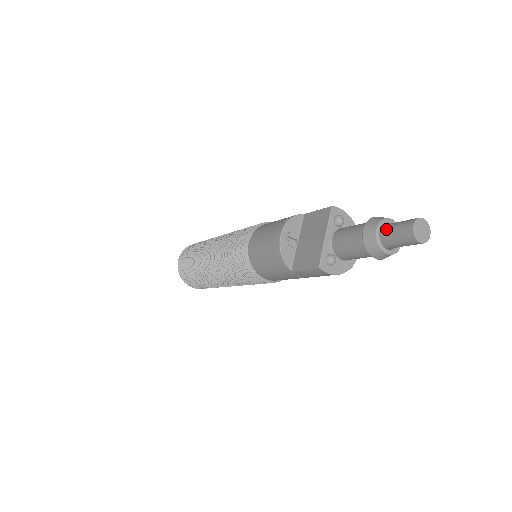
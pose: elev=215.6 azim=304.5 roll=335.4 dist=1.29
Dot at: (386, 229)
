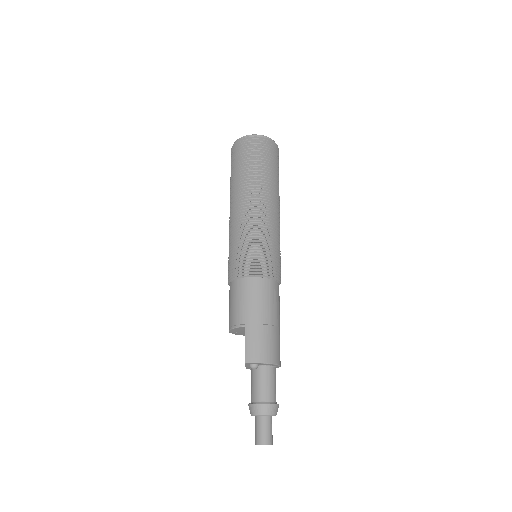
Dot at: (255, 420)
